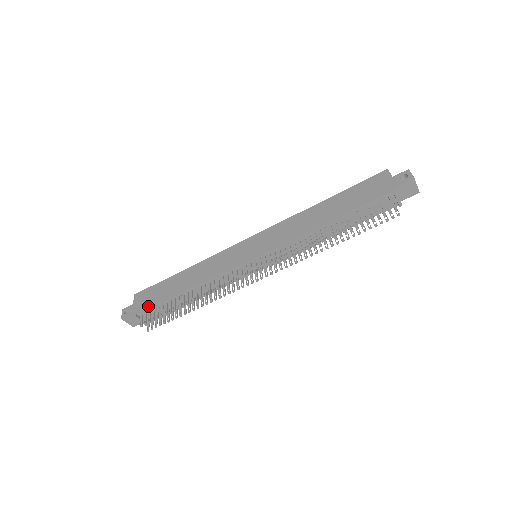
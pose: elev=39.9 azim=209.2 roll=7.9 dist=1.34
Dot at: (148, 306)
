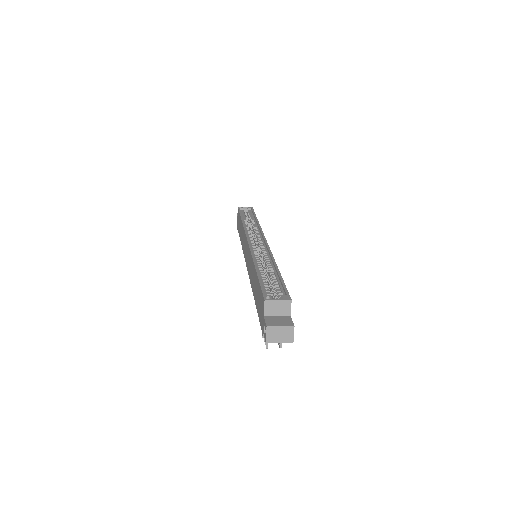
Dot at: (238, 230)
